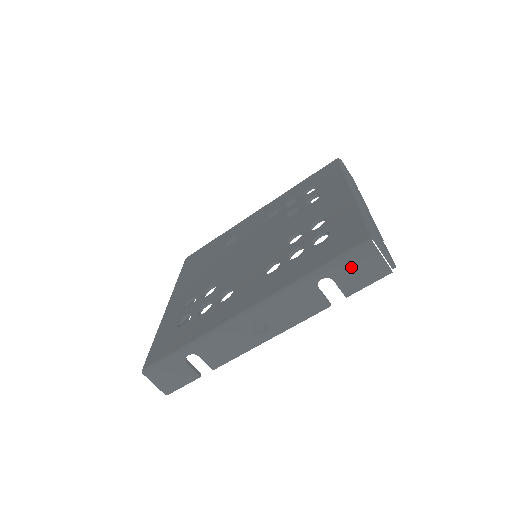
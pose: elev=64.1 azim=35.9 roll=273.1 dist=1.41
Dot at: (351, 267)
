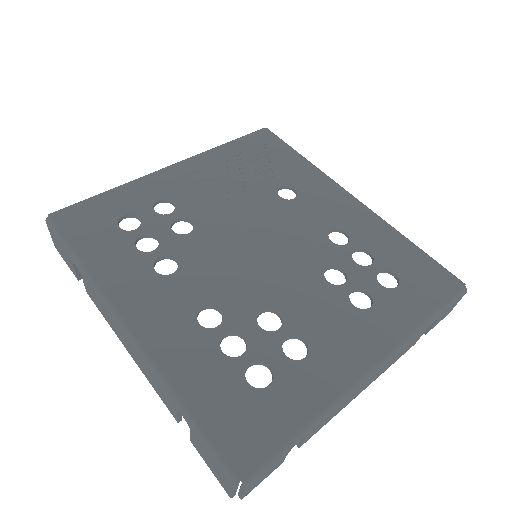
Dot at: (208, 453)
